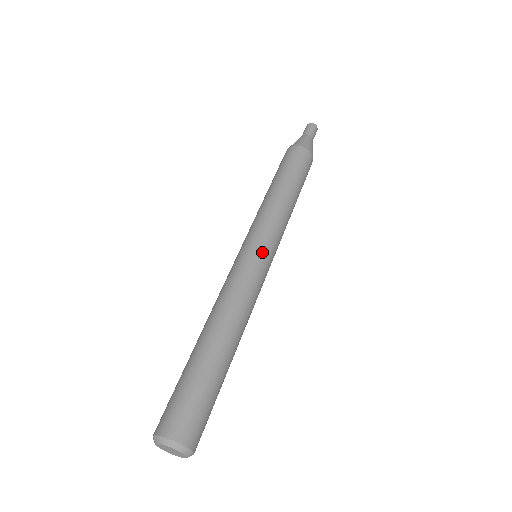
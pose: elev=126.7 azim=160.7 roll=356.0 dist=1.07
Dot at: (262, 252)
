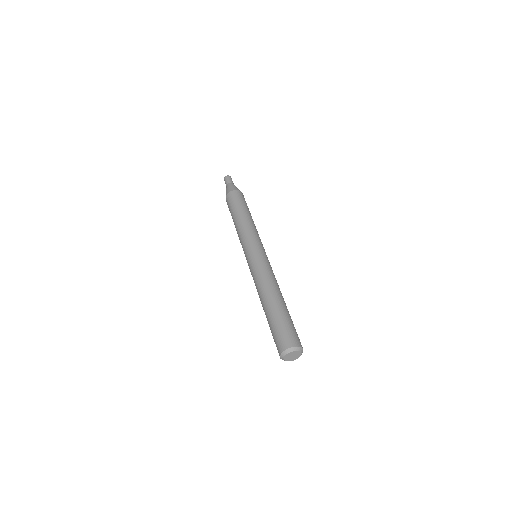
Dot at: (264, 252)
